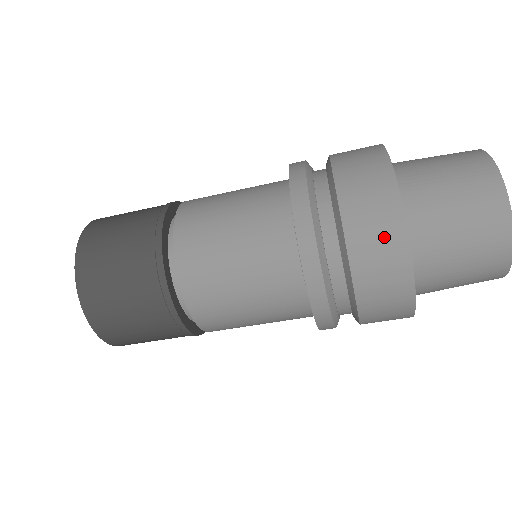
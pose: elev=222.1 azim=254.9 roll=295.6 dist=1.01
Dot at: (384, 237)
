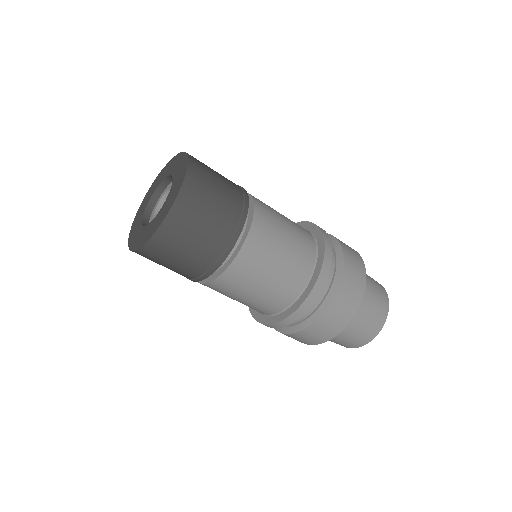
Dot at: (357, 282)
